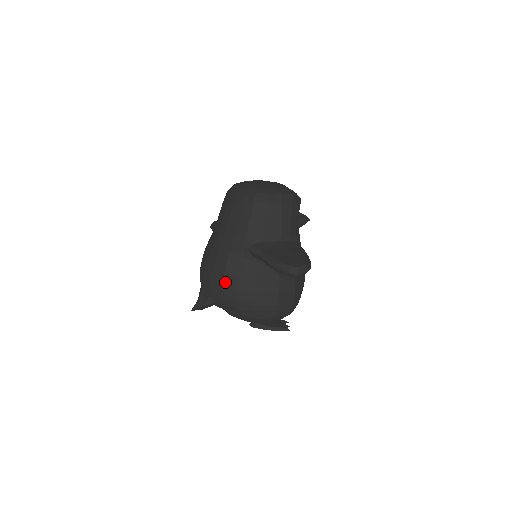
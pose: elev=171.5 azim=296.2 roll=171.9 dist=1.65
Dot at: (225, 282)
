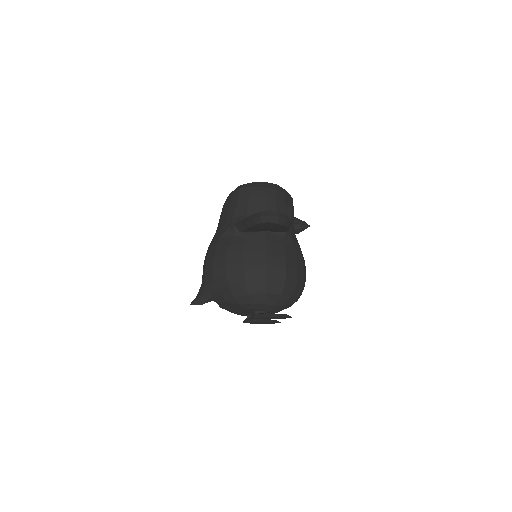
Dot at: (215, 260)
